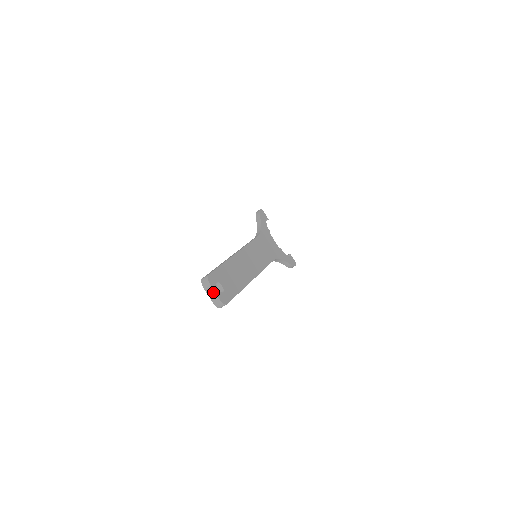
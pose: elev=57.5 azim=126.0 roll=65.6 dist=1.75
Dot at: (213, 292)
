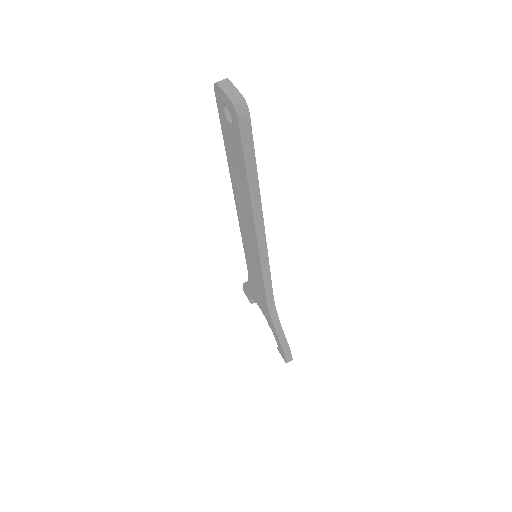
Dot at: (232, 87)
